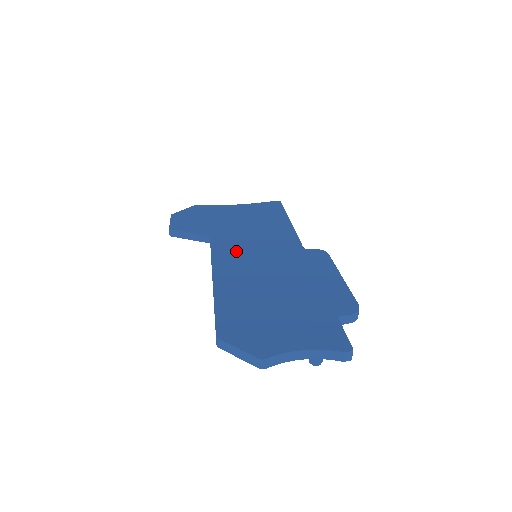
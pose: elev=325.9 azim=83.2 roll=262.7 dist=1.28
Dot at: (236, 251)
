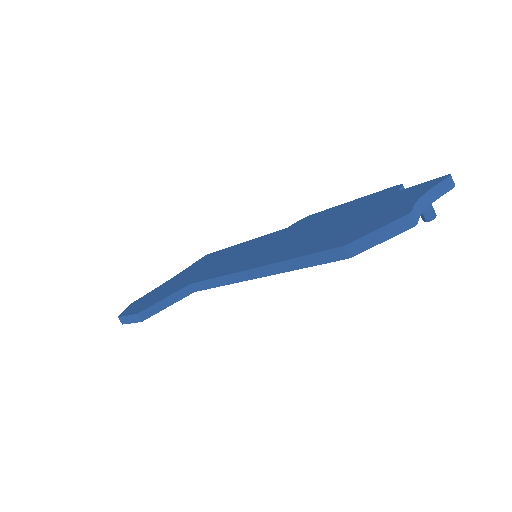
Dot at: (235, 263)
